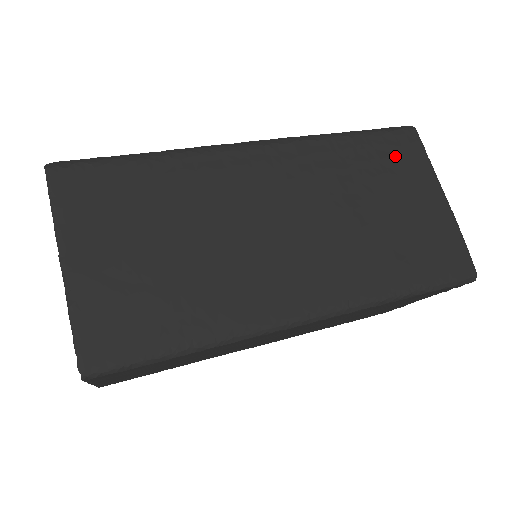
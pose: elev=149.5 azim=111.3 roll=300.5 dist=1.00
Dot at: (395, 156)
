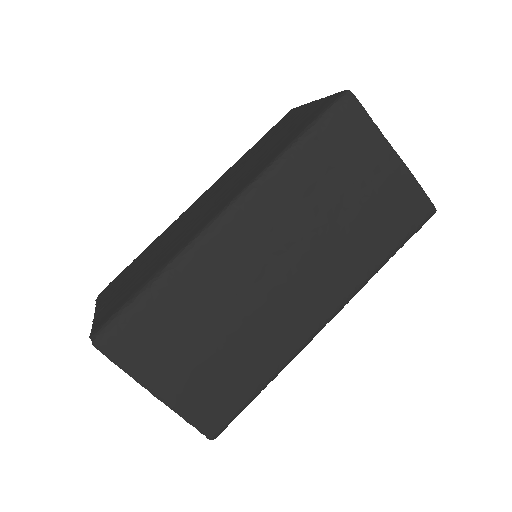
Dot at: (345, 143)
